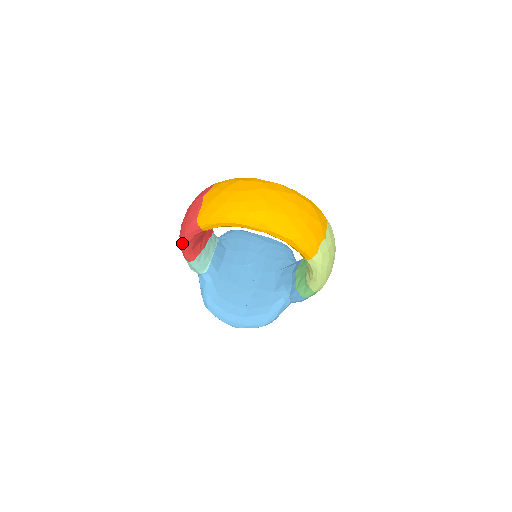
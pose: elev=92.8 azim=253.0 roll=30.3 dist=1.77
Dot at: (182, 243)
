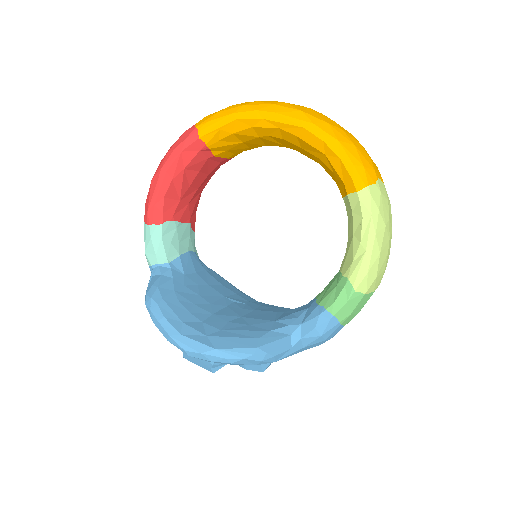
Dot at: (154, 179)
